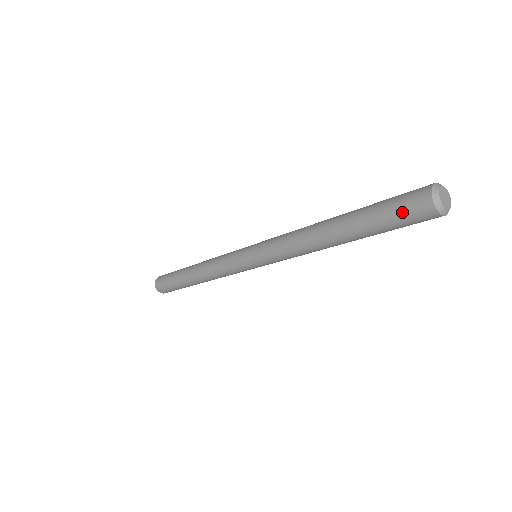
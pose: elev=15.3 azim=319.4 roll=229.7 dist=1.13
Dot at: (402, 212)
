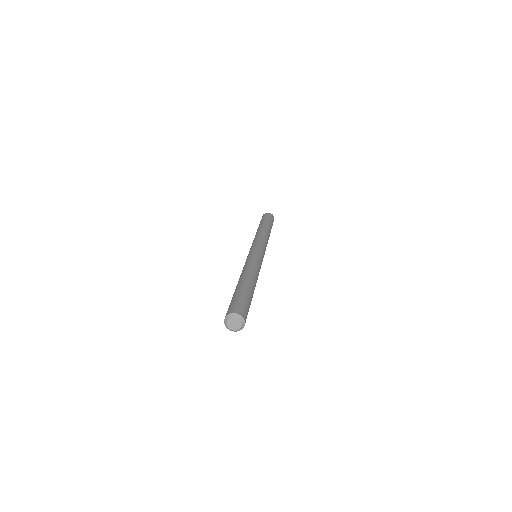
Dot at: occluded
